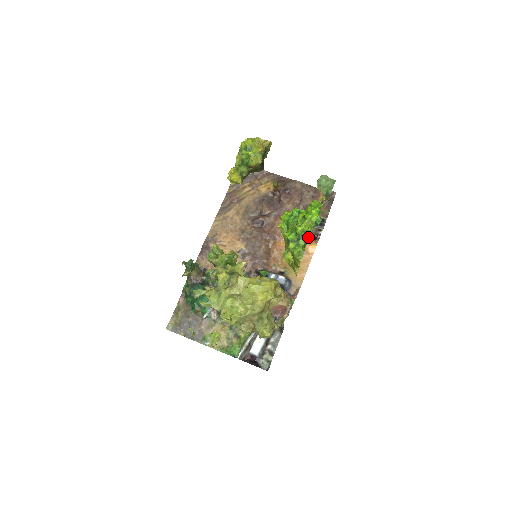
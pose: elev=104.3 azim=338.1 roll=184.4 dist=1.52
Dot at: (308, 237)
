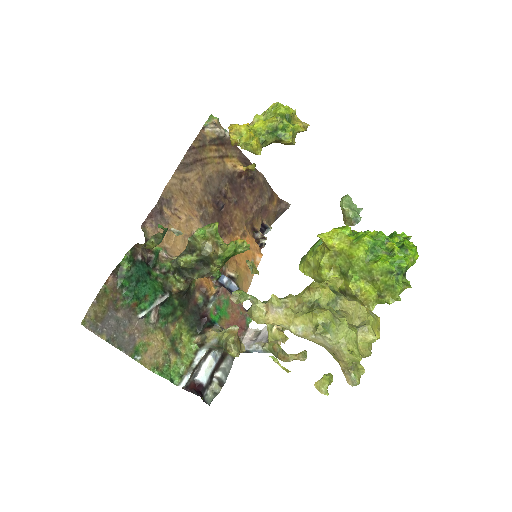
Dot at: occluded
